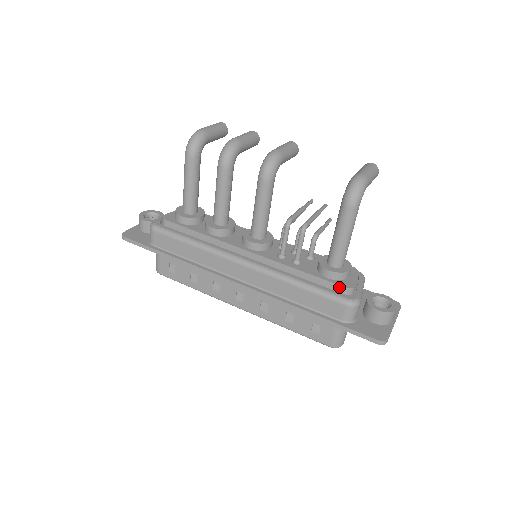
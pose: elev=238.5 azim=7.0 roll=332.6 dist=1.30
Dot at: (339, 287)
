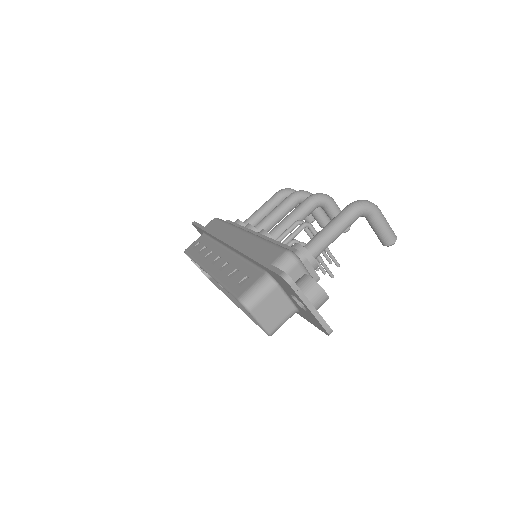
Dot at: (293, 250)
